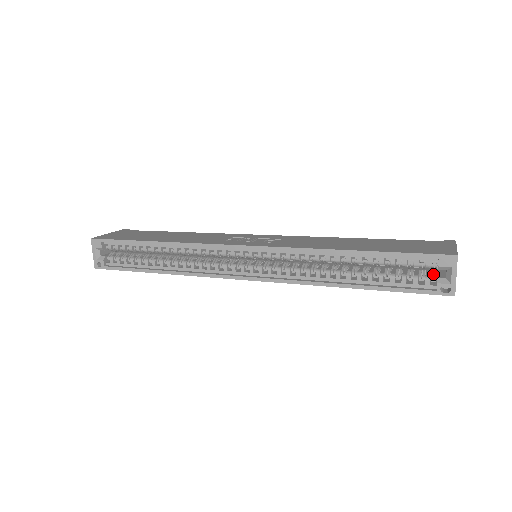
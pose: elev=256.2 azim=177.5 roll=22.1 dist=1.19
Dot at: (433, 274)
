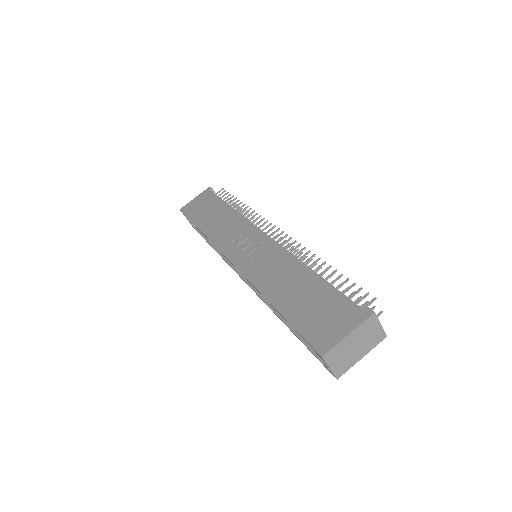
Dot at: occluded
